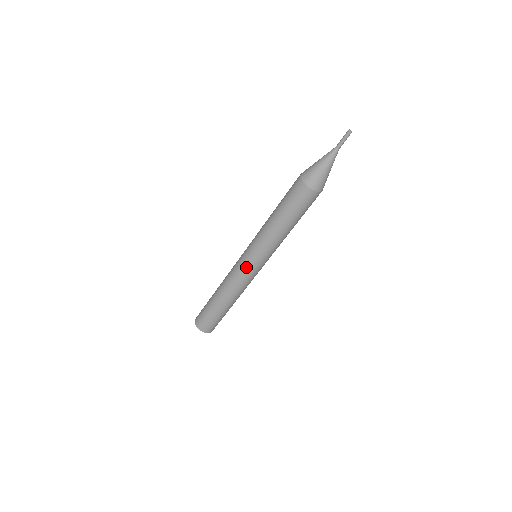
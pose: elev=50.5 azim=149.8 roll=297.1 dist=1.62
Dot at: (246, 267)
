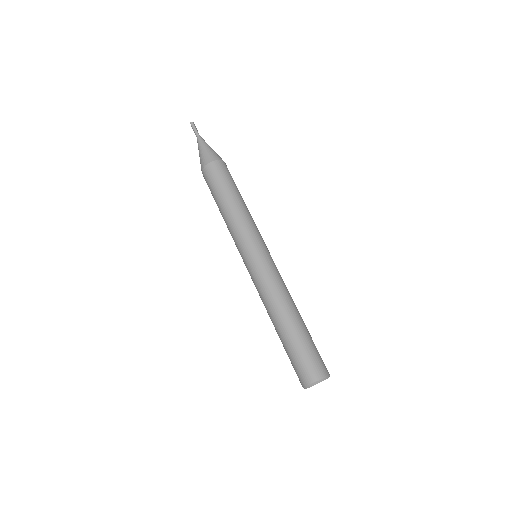
Dot at: (259, 262)
